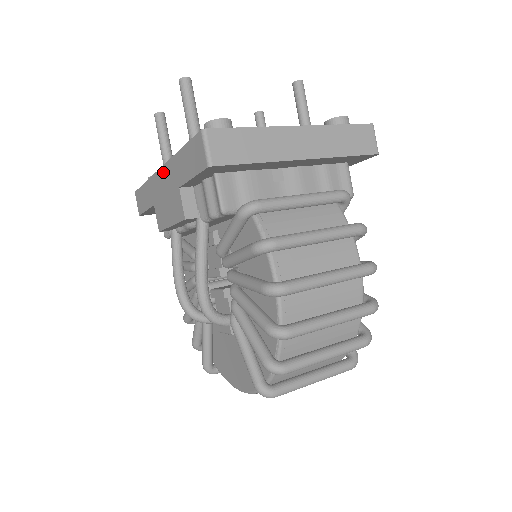
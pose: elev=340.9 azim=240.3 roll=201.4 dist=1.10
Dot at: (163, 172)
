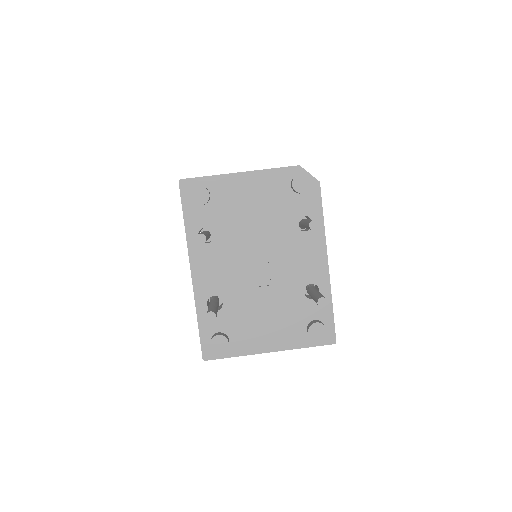
Dot at: (192, 278)
